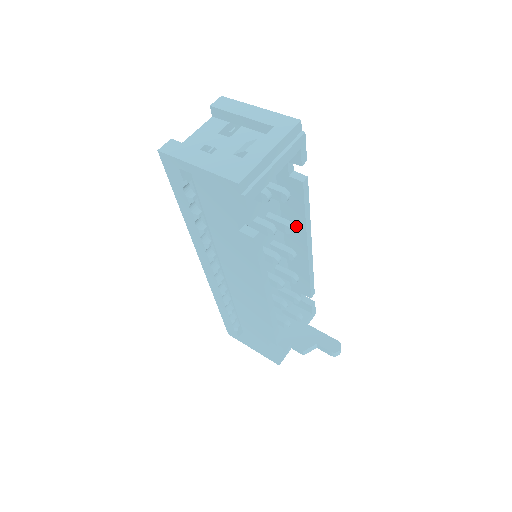
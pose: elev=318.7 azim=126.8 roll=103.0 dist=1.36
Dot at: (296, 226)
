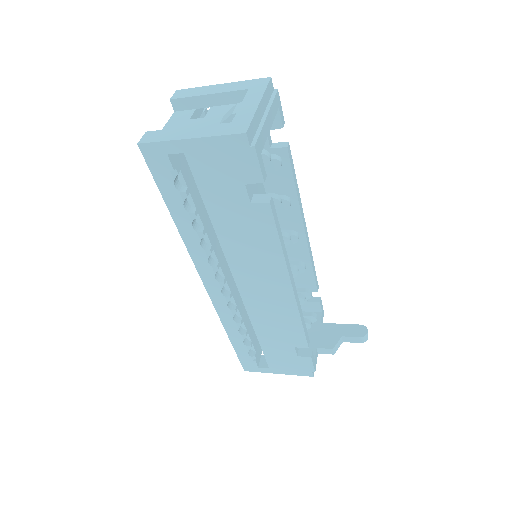
Dot at: occluded
